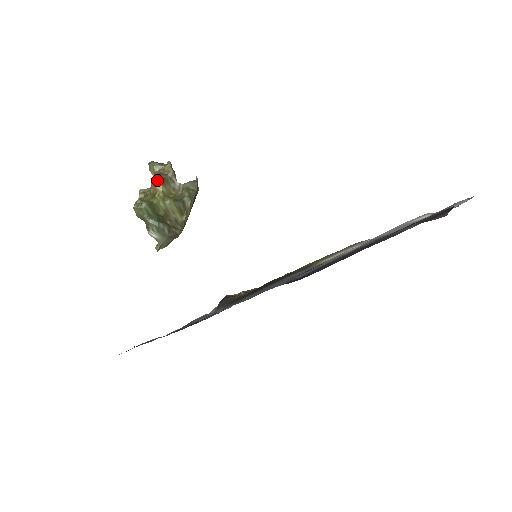
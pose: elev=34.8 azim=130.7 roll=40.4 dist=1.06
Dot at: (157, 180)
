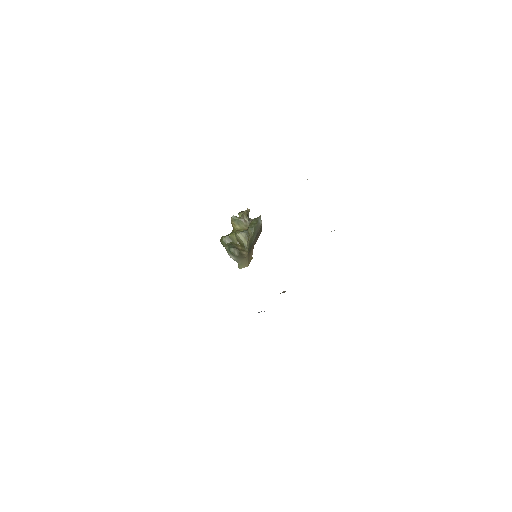
Dot at: (232, 221)
